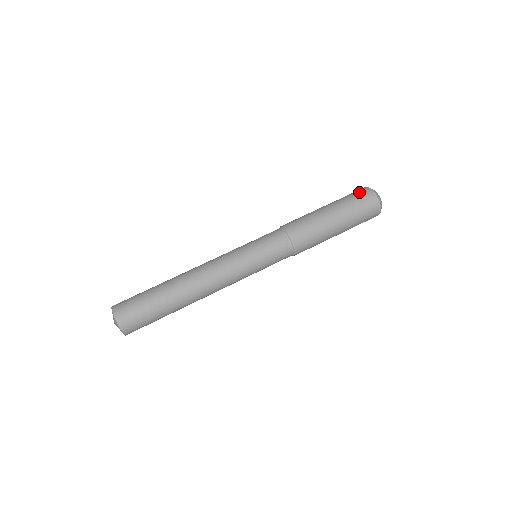
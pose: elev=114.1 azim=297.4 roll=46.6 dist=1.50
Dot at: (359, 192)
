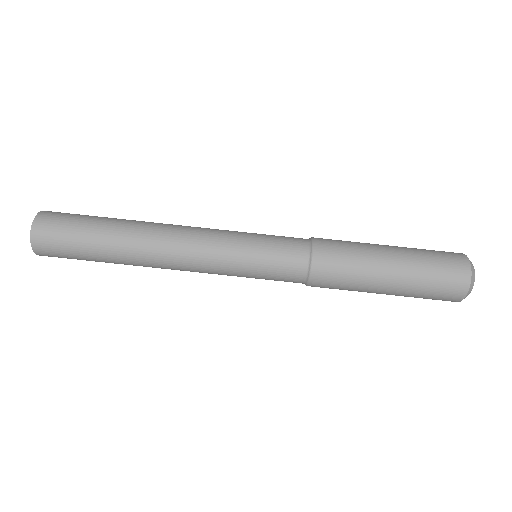
Dot at: (451, 281)
